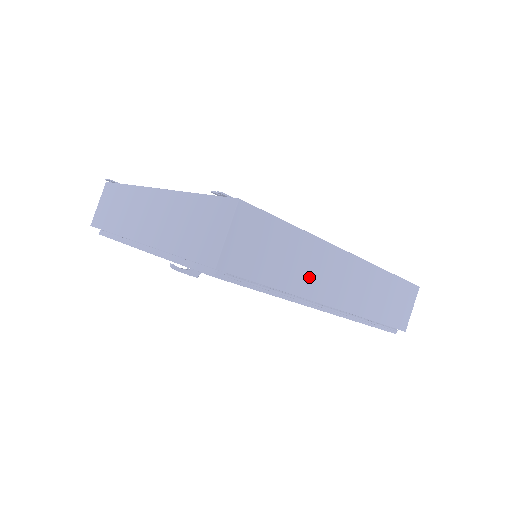
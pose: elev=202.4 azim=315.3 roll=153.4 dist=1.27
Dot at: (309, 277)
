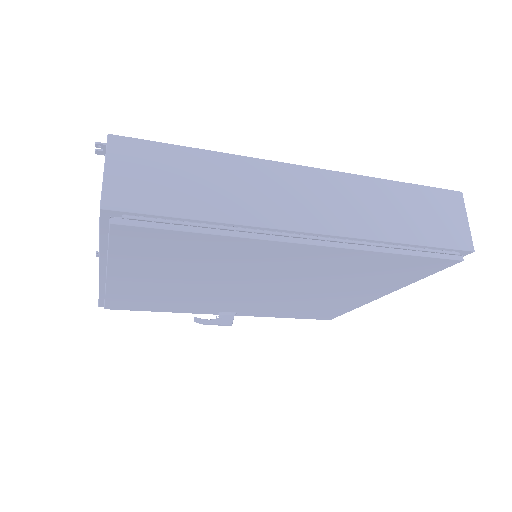
Dot at: (254, 201)
